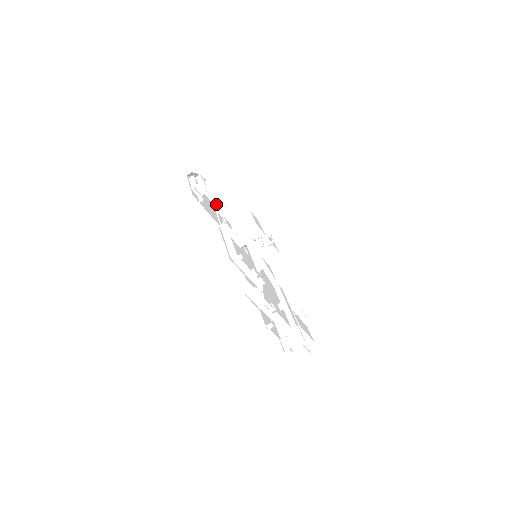
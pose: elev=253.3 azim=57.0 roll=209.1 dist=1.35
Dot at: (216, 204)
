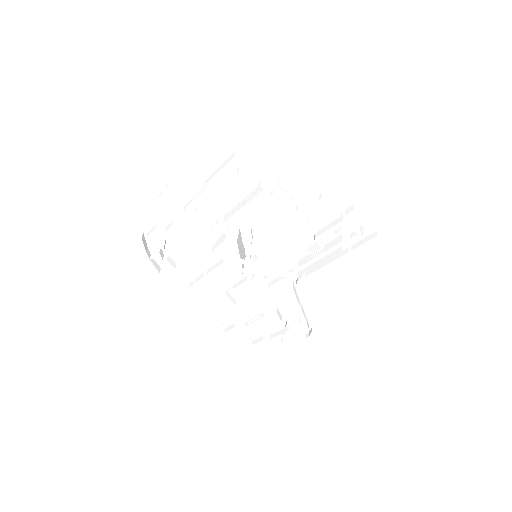
Dot at: (184, 207)
